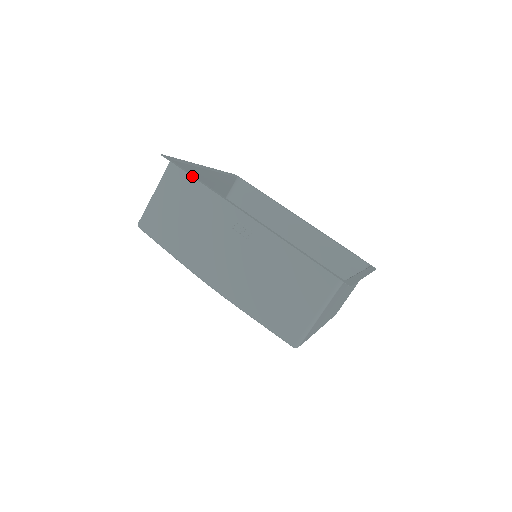
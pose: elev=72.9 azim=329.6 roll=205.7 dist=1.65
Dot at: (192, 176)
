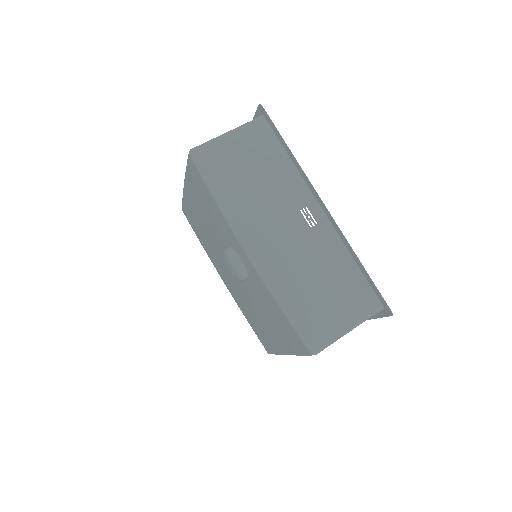
Dot at: occluded
